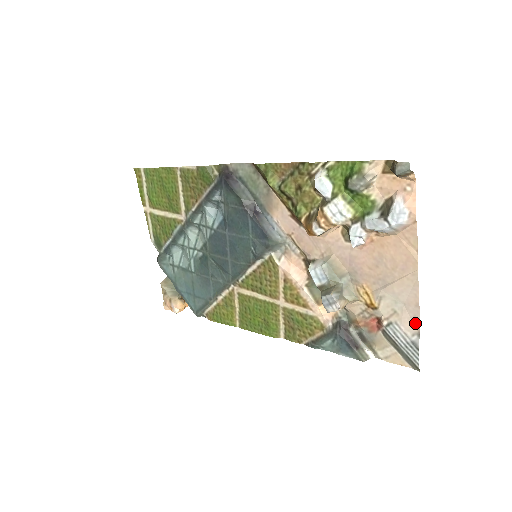
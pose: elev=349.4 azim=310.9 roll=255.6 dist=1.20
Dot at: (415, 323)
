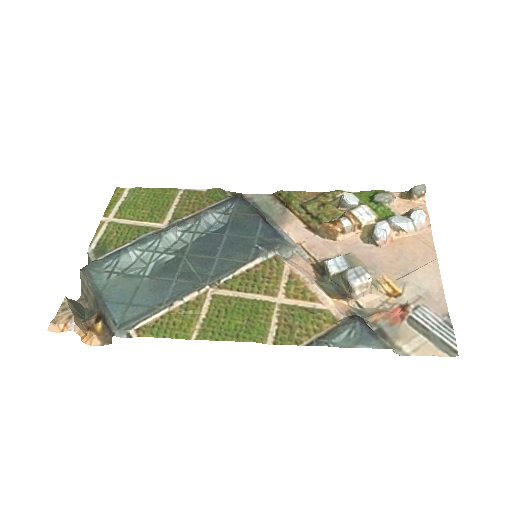
Dot at: (442, 306)
